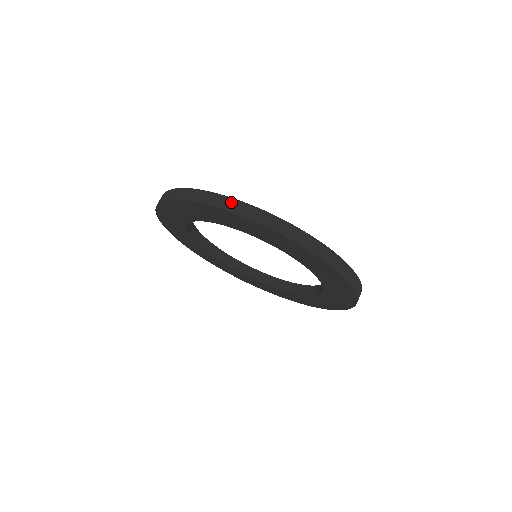
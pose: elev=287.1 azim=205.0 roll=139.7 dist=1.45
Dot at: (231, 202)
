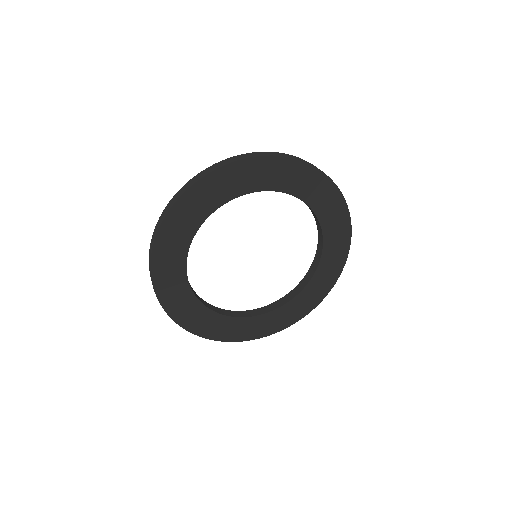
Dot at: (259, 153)
